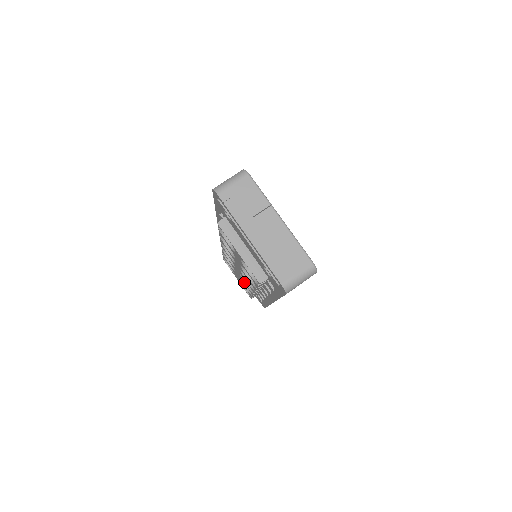
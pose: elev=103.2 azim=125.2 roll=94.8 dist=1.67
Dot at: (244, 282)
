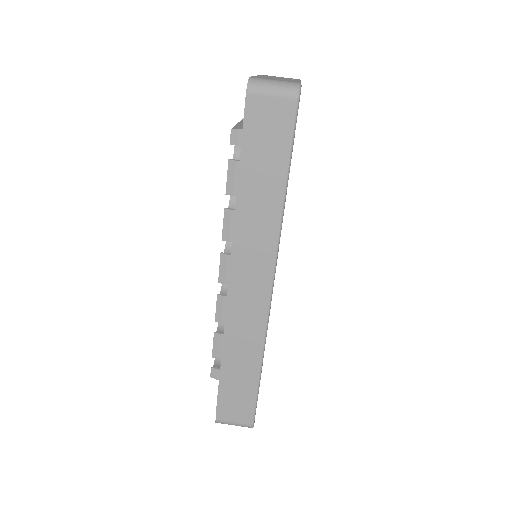
Dot at: (220, 293)
